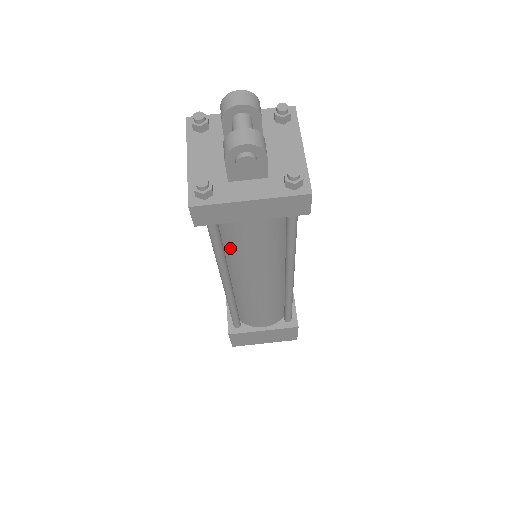
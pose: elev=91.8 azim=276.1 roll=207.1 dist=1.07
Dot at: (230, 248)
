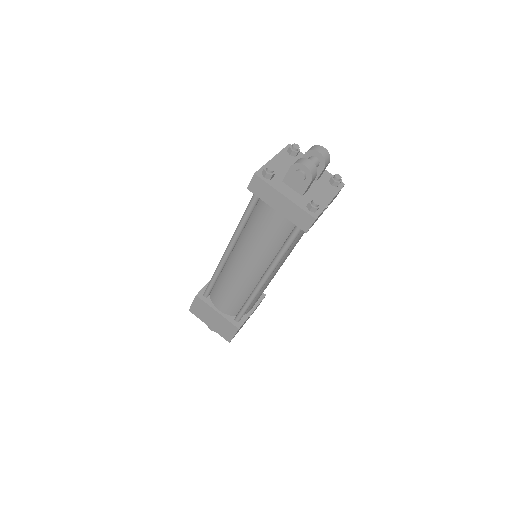
Dot at: (250, 225)
